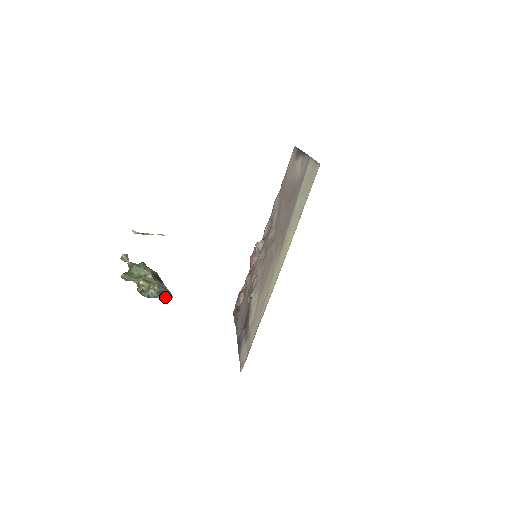
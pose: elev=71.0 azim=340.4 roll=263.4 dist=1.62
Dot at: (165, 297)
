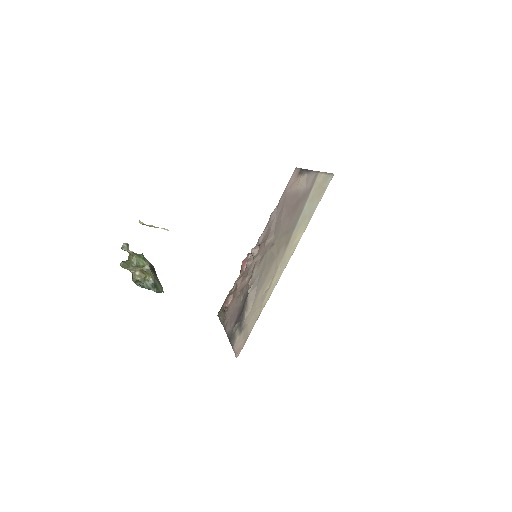
Dot at: (158, 290)
